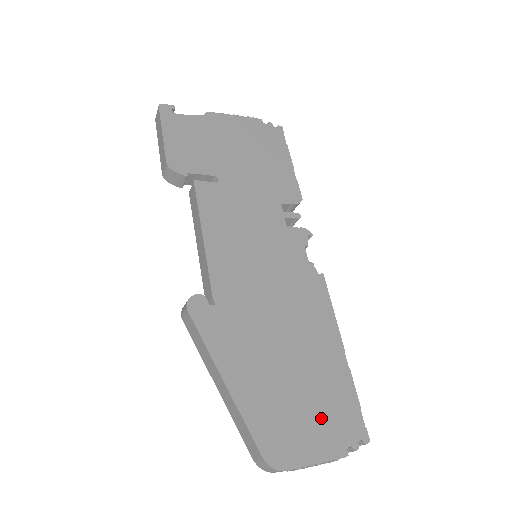
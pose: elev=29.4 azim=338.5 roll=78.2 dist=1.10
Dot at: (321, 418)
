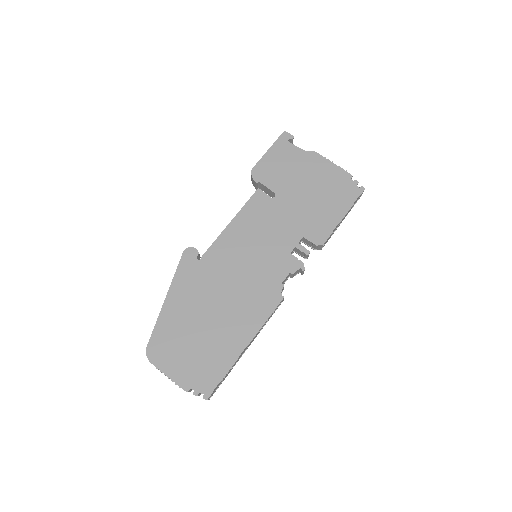
Dot at: (193, 361)
